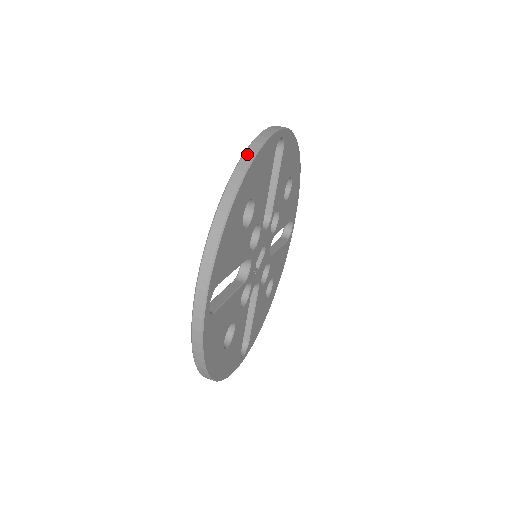
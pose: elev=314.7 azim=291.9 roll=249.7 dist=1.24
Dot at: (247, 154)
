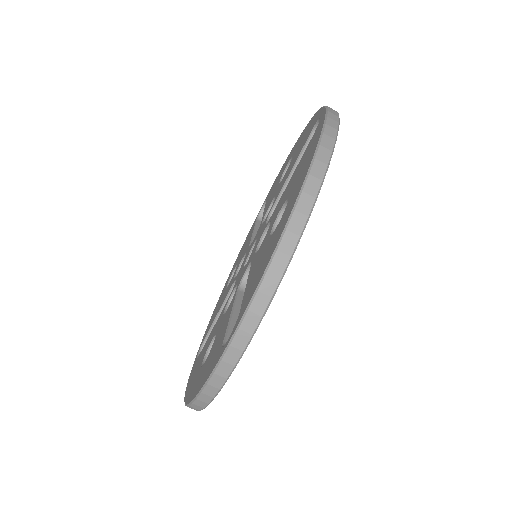
Dot at: (321, 153)
